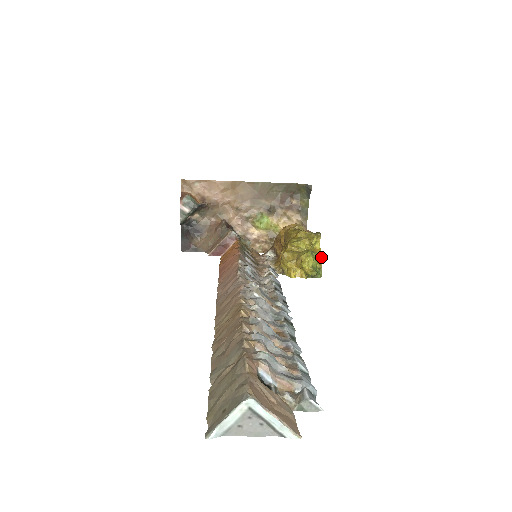
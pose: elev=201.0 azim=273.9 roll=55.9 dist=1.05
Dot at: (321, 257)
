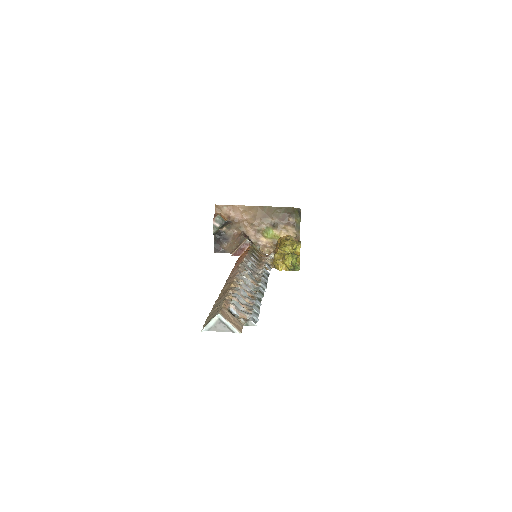
Dot at: (299, 258)
